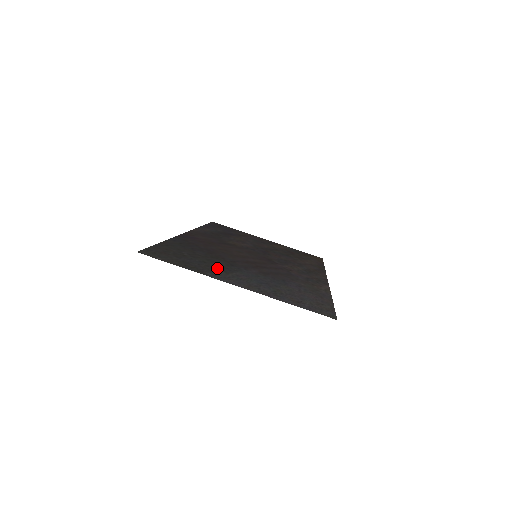
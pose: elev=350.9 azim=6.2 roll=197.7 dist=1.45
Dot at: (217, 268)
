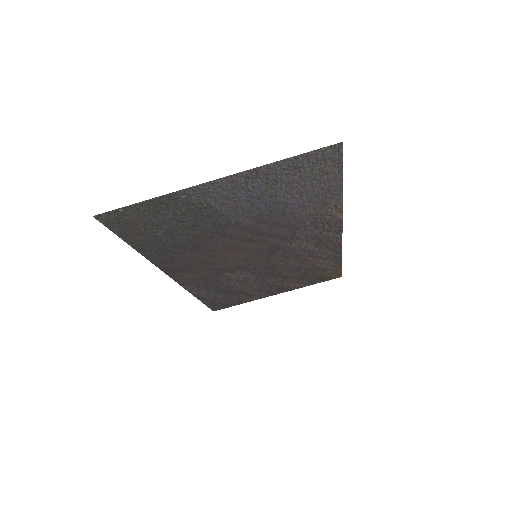
Dot at: (197, 212)
